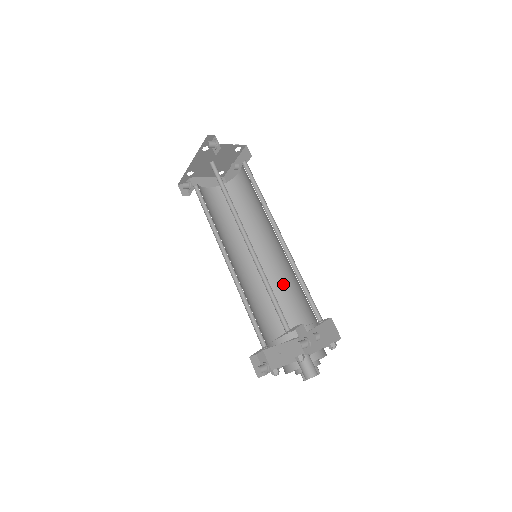
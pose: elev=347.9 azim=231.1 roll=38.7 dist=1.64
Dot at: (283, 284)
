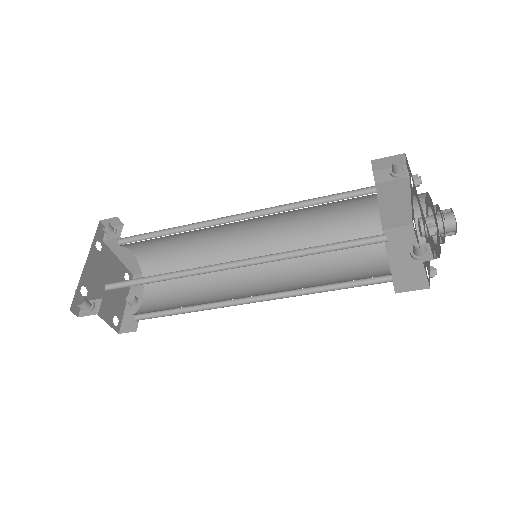
Dot at: (310, 280)
